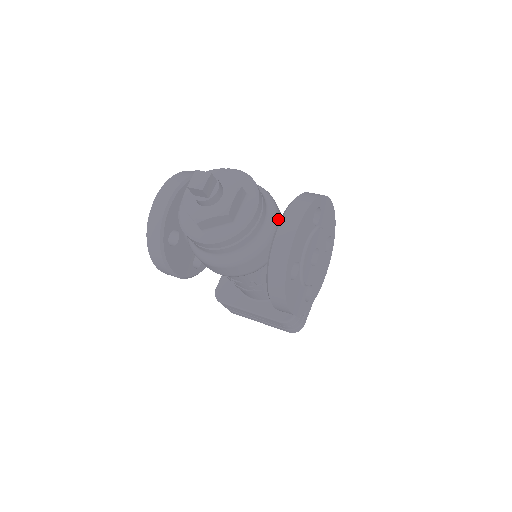
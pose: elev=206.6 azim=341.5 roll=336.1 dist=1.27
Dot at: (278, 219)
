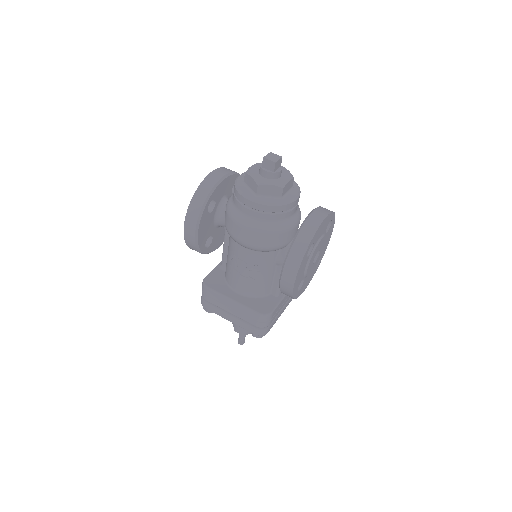
Dot at: (300, 219)
